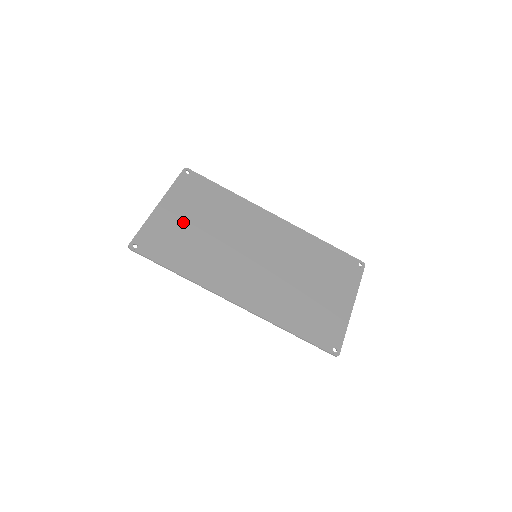
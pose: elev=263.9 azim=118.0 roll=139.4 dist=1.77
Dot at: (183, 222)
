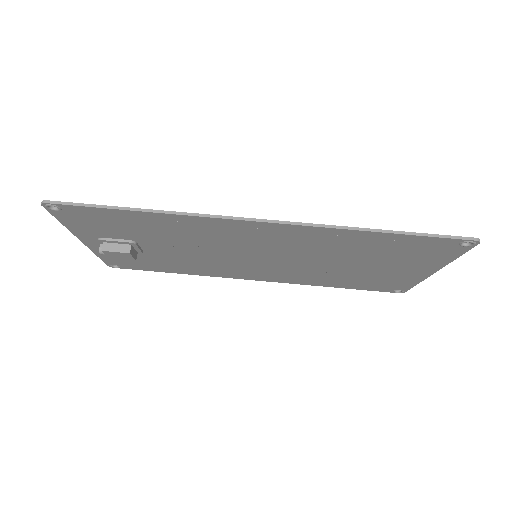
Dot at: occluded
